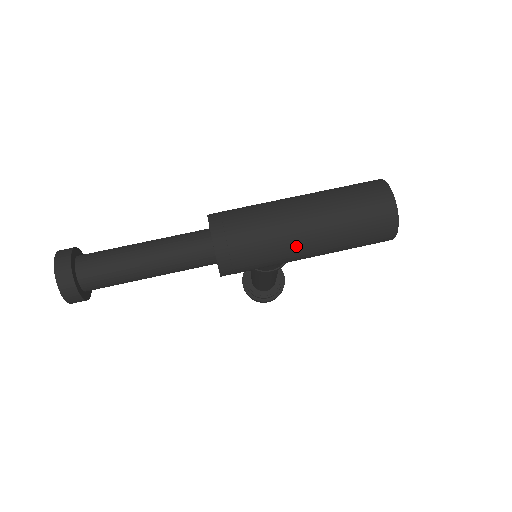
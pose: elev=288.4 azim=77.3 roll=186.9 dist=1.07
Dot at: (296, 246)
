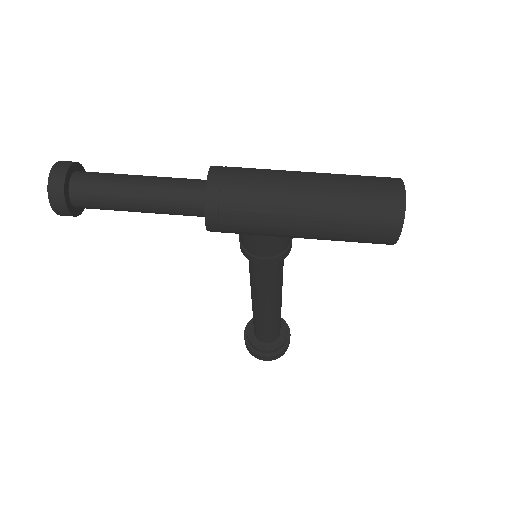
Dot at: (289, 208)
